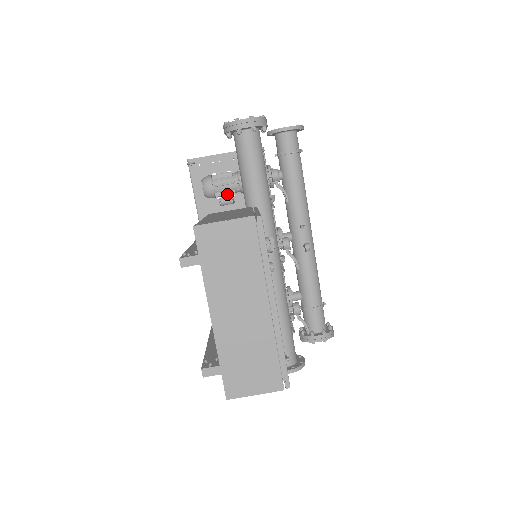
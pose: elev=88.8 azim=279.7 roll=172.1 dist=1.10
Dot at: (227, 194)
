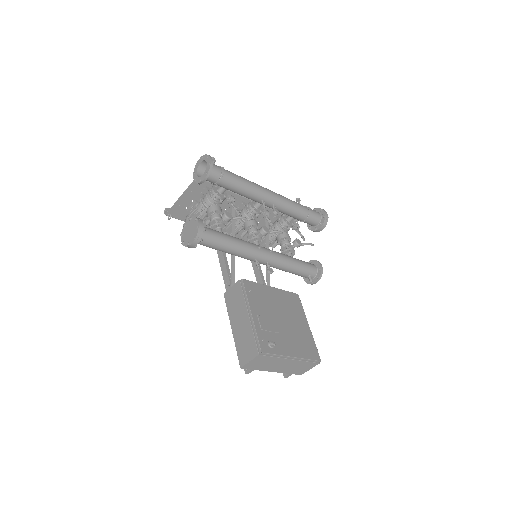
Dot at: (206, 219)
